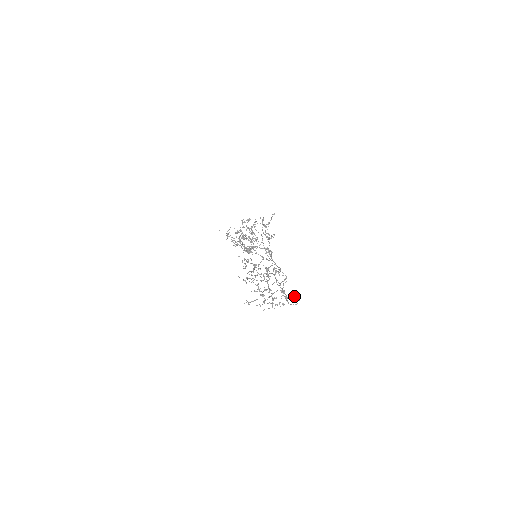
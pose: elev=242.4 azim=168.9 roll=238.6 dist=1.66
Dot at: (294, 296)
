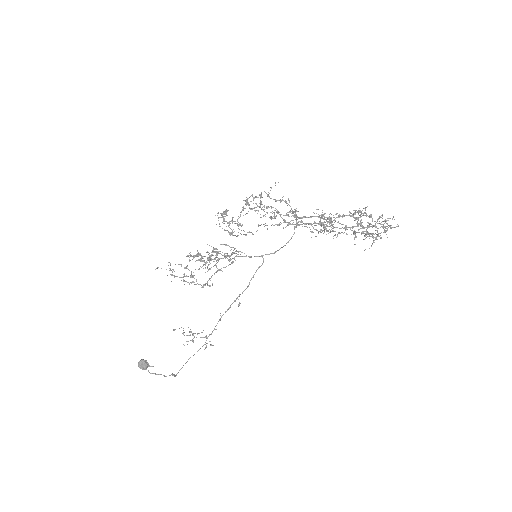
Dot at: (387, 220)
